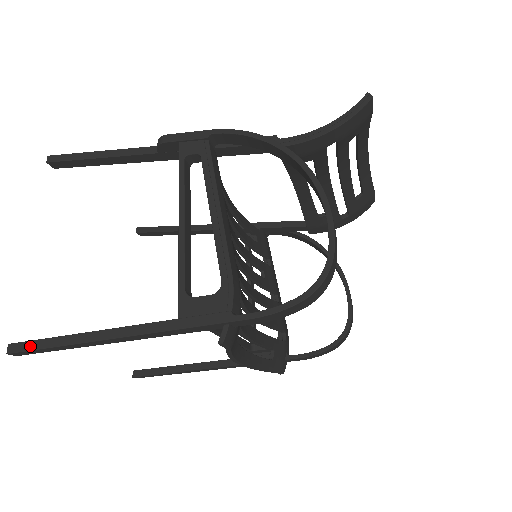
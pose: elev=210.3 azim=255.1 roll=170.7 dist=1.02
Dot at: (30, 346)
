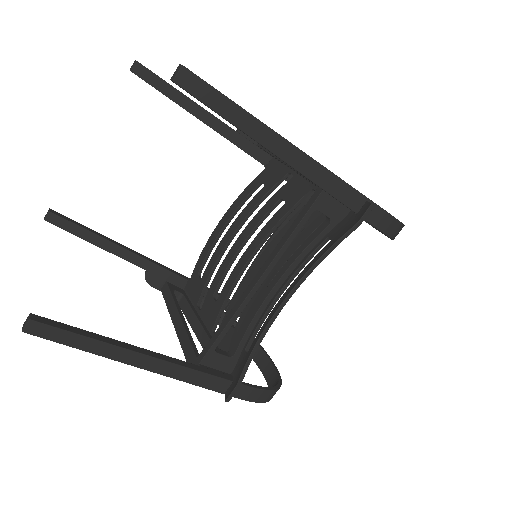
Dot at: occluded
